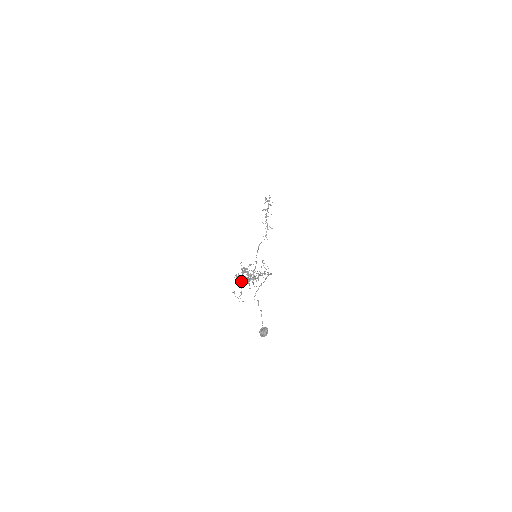
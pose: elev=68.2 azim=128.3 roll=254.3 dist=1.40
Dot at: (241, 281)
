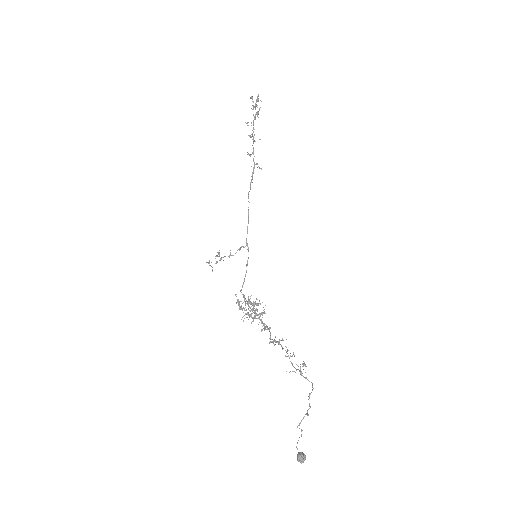
Dot at: (246, 314)
